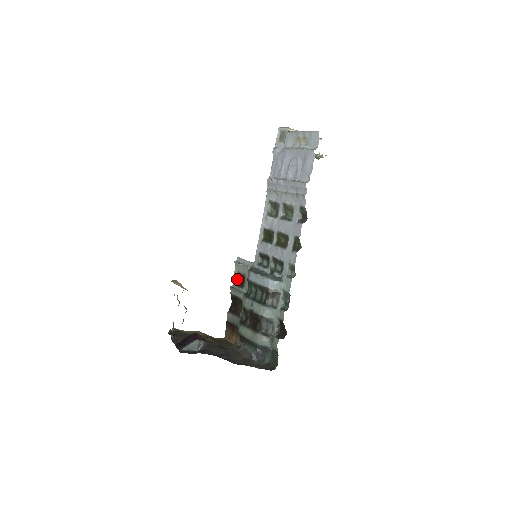
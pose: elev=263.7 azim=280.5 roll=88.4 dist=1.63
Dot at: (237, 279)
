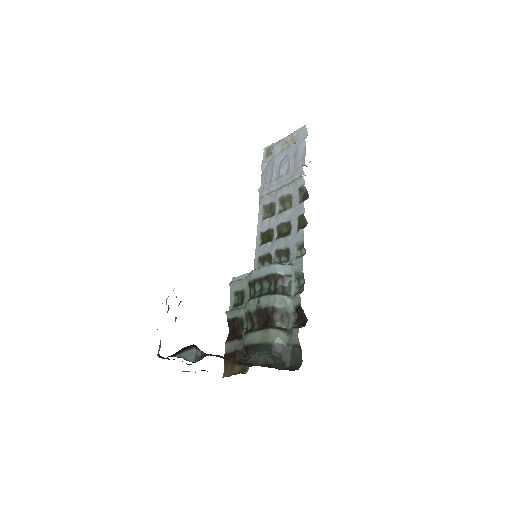
Dot at: (234, 300)
